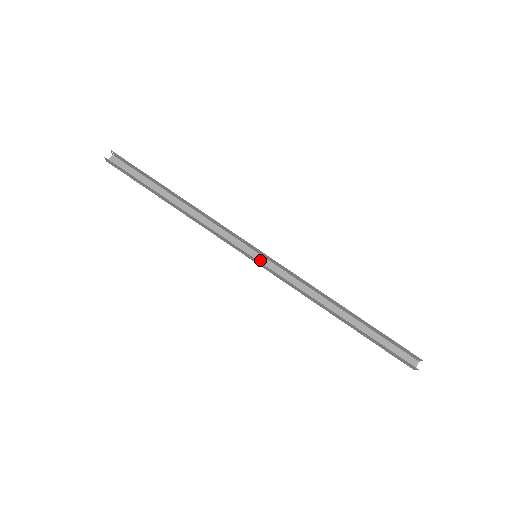
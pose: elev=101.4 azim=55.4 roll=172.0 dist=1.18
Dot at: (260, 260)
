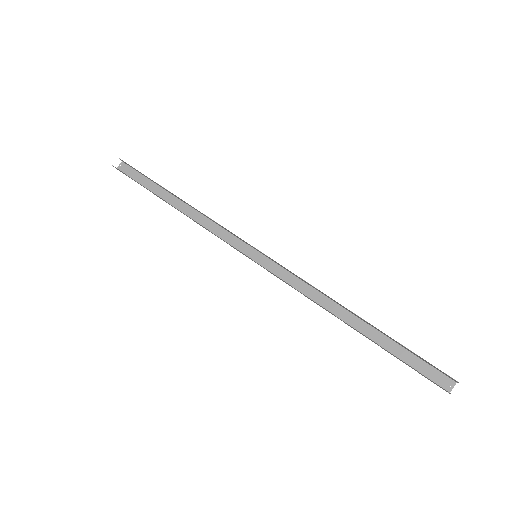
Dot at: (261, 260)
